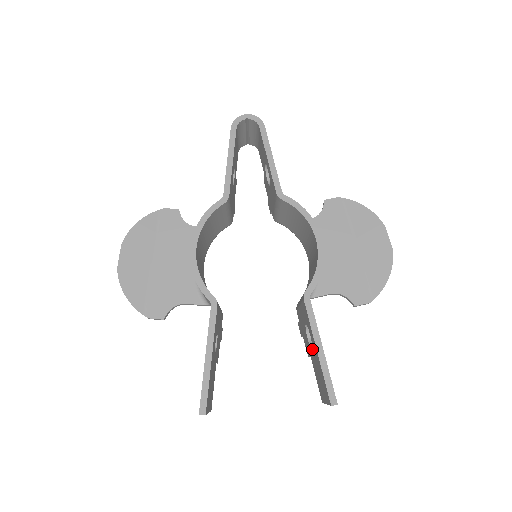
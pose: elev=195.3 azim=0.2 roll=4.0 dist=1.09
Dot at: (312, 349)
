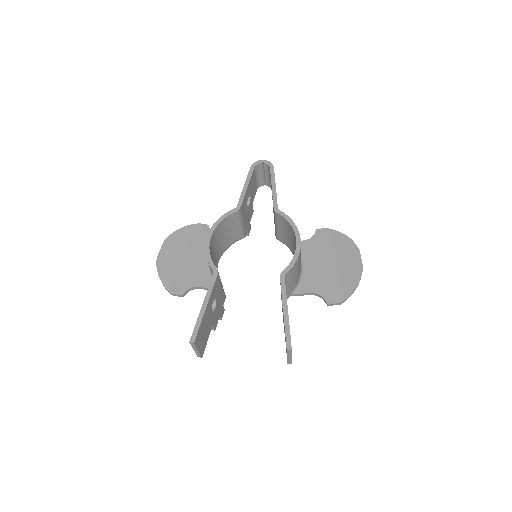
Dot at: (283, 317)
